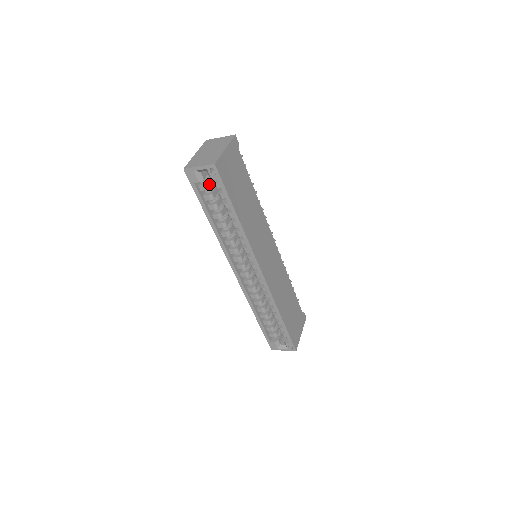
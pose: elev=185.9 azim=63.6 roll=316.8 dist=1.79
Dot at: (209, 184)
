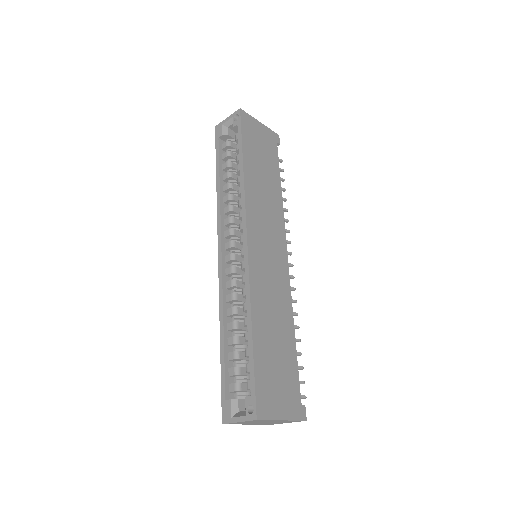
Dot at: (232, 144)
